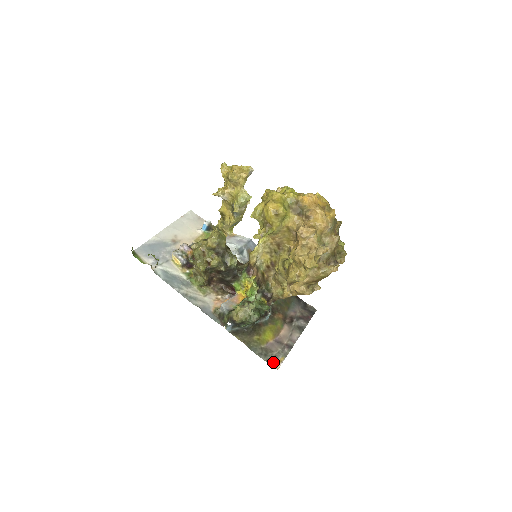
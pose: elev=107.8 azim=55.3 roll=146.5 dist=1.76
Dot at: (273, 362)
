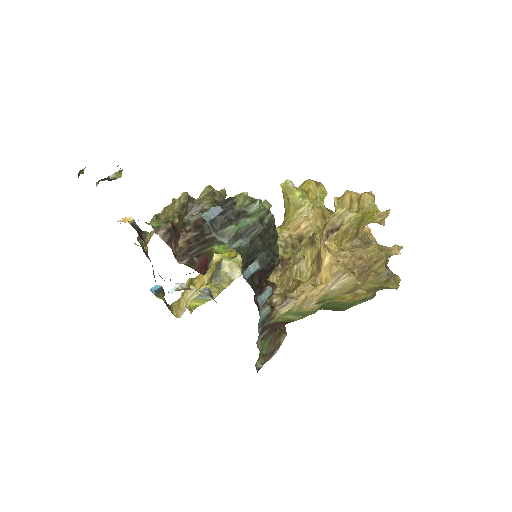
Dot at: occluded
